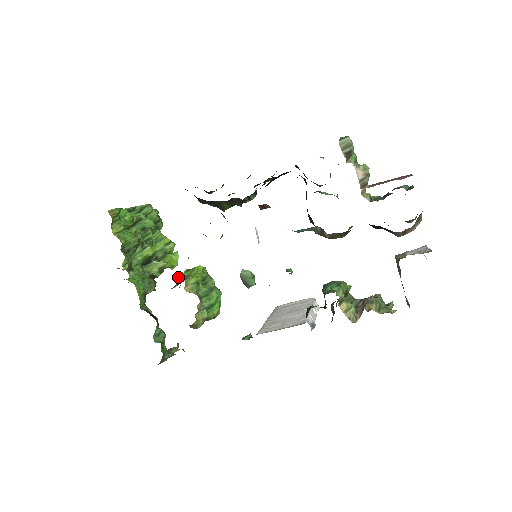
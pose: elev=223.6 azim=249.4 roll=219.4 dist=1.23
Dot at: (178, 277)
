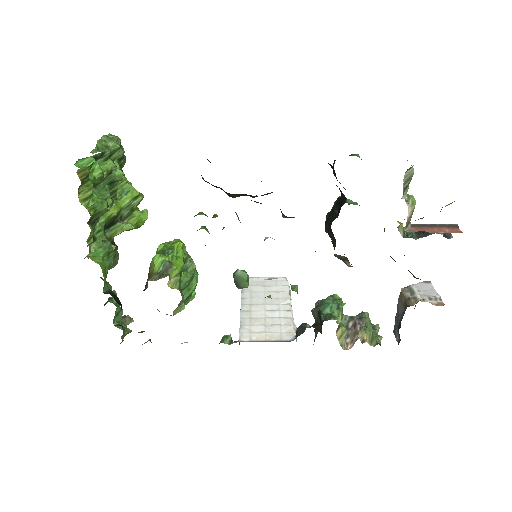
Dot at: (156, 262)
